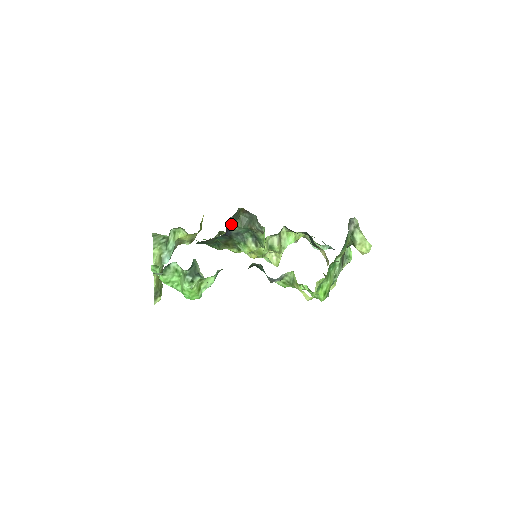
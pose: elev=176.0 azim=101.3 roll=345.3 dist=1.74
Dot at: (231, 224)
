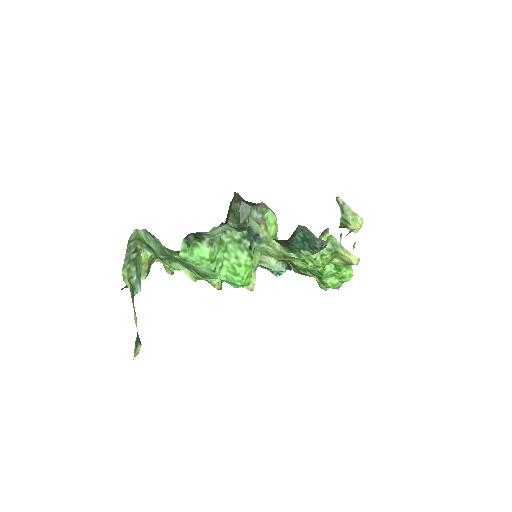
Dot at: (228, 213)
